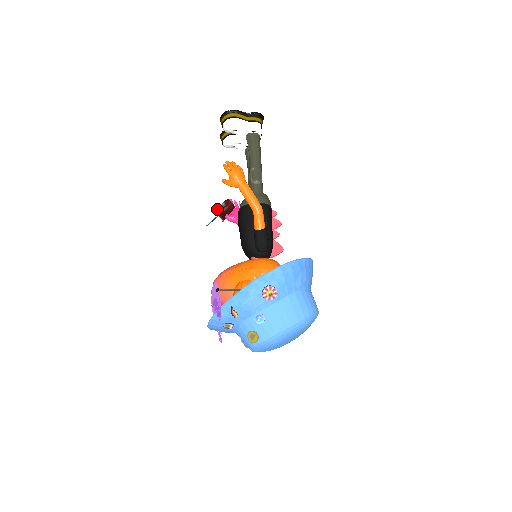
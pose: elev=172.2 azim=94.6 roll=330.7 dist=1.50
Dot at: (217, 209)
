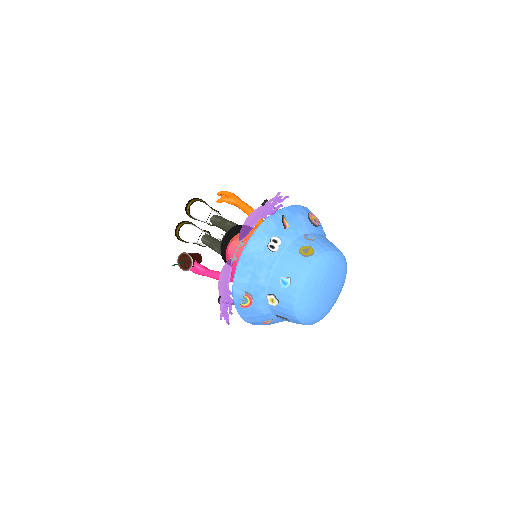
Dot at: occluded
